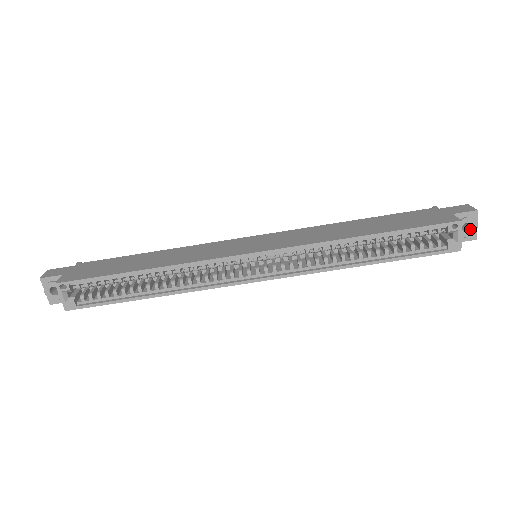
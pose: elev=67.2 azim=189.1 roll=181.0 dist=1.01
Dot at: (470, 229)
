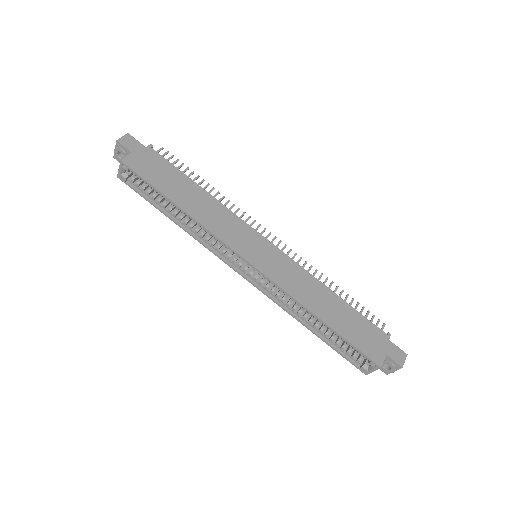
Dot at: (388, 369)
